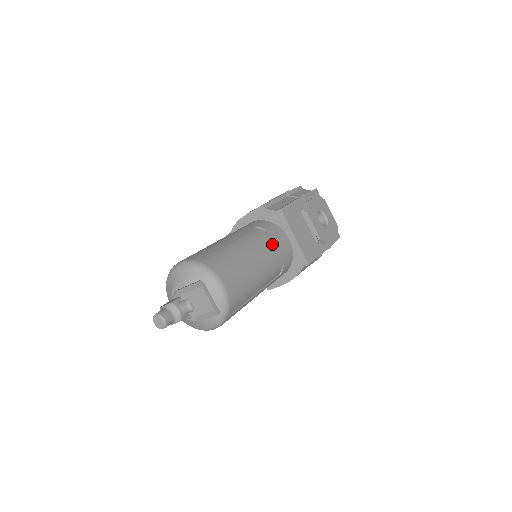
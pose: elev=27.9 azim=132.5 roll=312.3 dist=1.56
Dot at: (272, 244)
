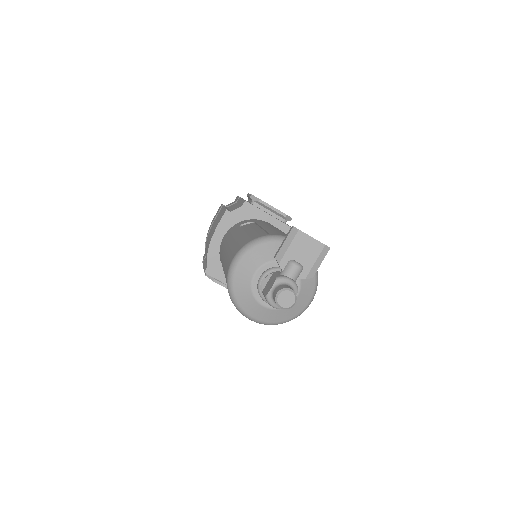
Dot at: (269, 224)
